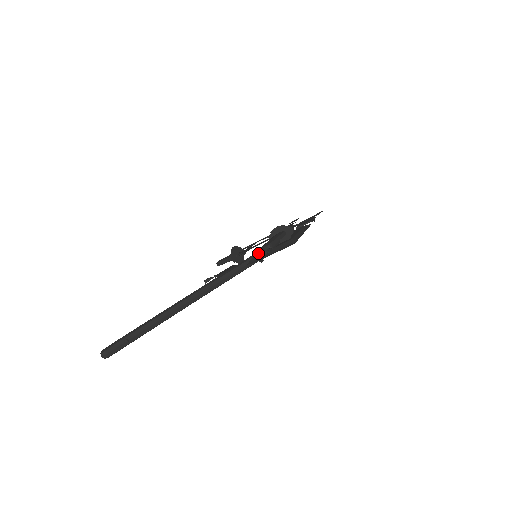
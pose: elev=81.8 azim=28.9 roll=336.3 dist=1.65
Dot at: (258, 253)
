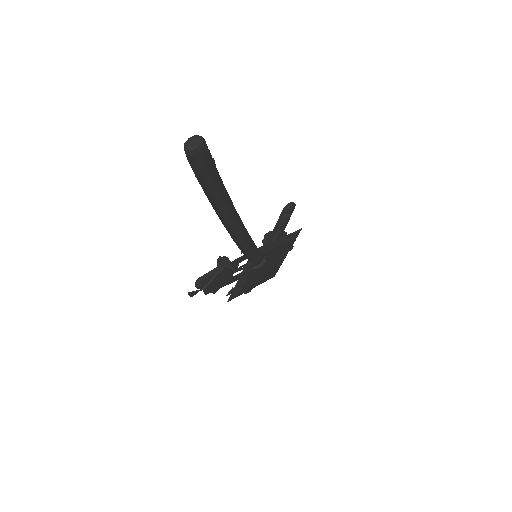
Dot at: occluded
